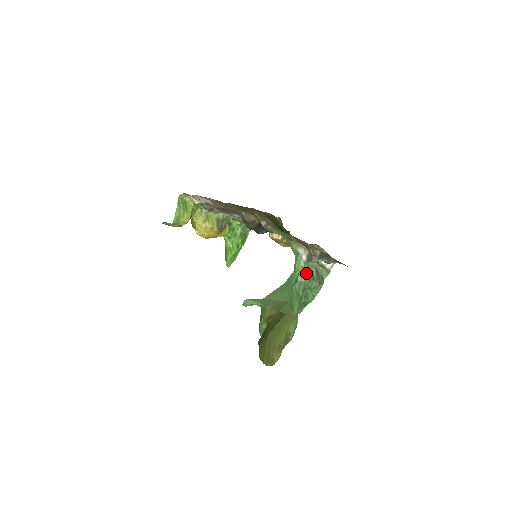
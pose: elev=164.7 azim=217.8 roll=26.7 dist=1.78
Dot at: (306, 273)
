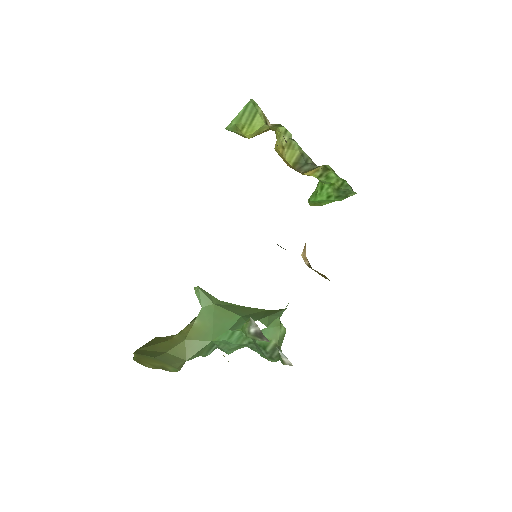
Dot at: occluded
